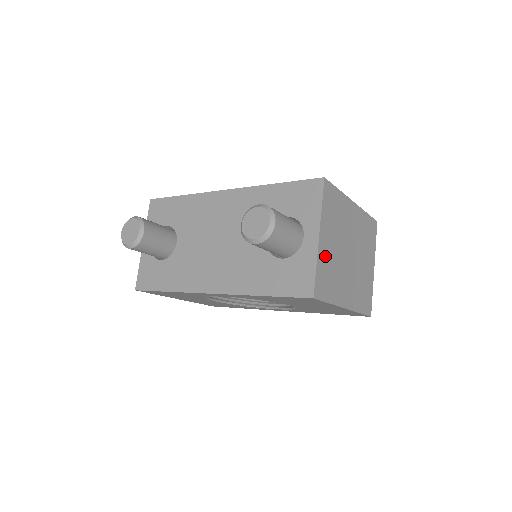
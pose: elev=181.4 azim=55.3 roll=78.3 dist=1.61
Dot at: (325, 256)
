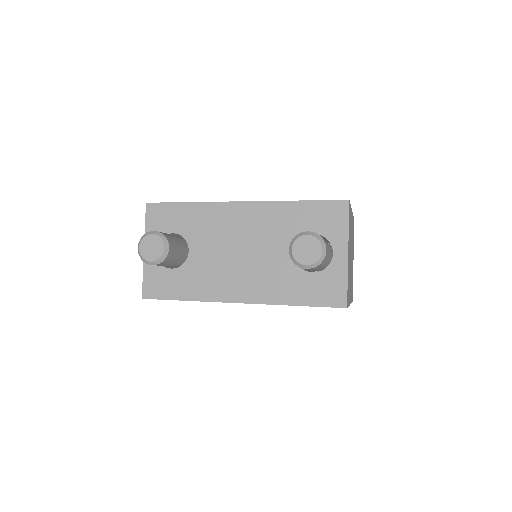
Dot at: (348, 268)
